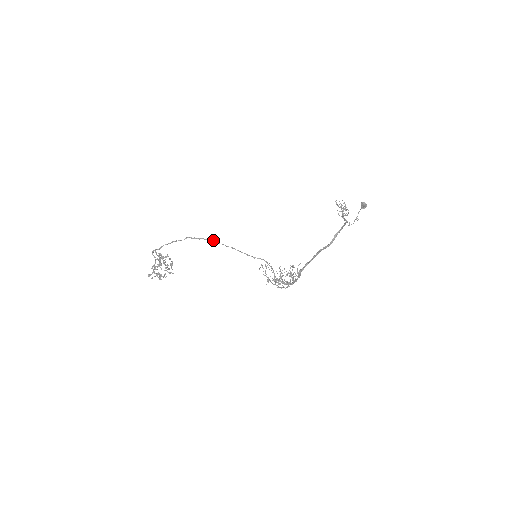
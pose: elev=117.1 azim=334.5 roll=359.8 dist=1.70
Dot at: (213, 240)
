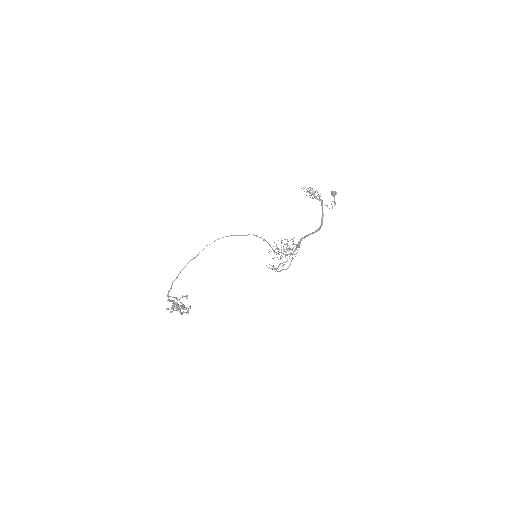
Dot at: (207, 245)
